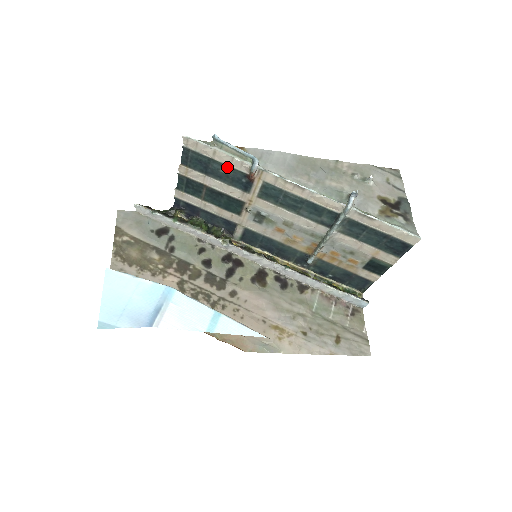
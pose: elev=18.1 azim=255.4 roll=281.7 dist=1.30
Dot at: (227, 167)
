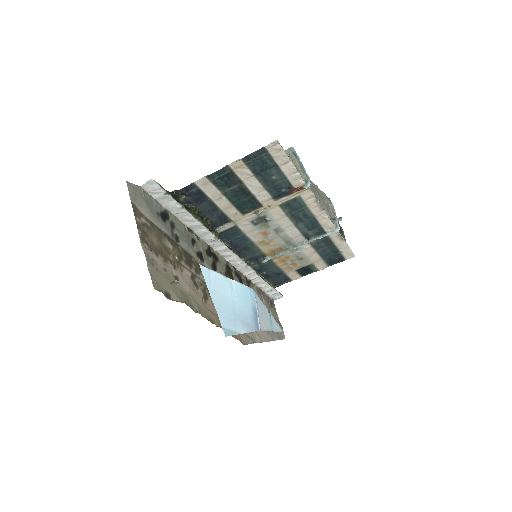
Dot at: (283, 176)
